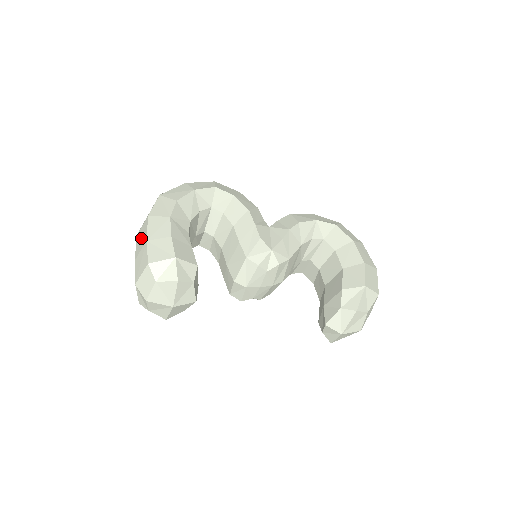
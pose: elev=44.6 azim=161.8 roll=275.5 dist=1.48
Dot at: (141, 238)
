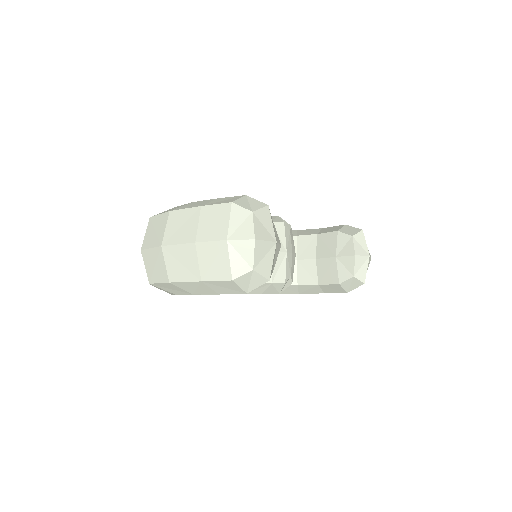
Dot at: (182, 226)
